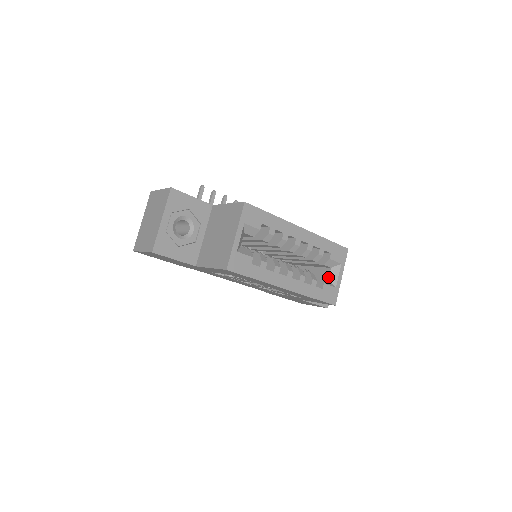
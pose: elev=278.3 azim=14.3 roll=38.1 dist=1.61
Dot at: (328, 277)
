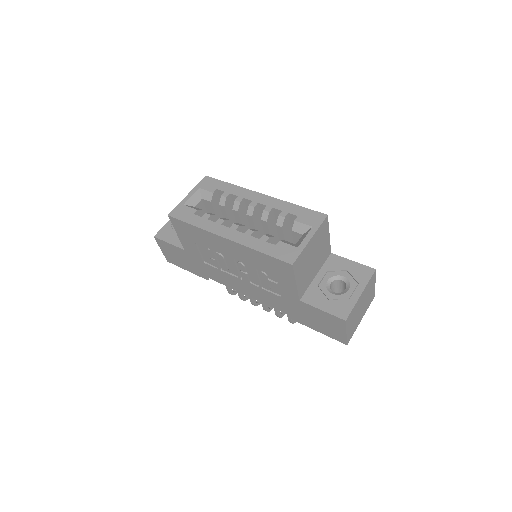
Dot at: (297, 243)
